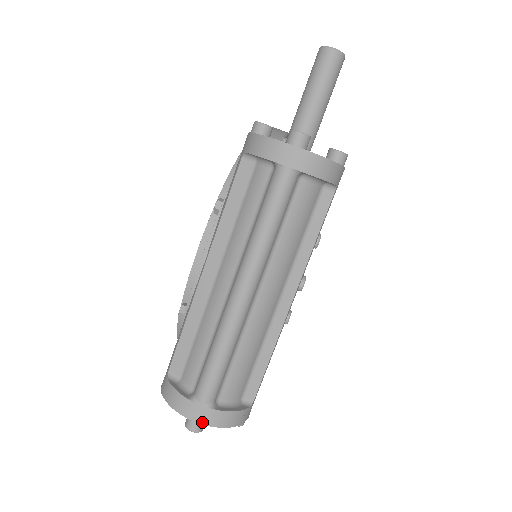
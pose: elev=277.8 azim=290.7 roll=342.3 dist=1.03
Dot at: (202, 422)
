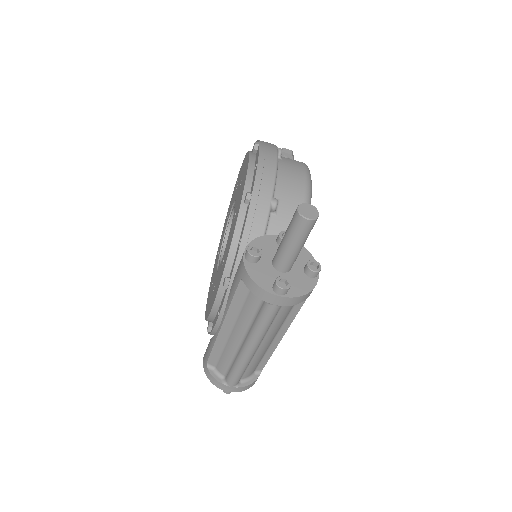
Dot at: occluded
